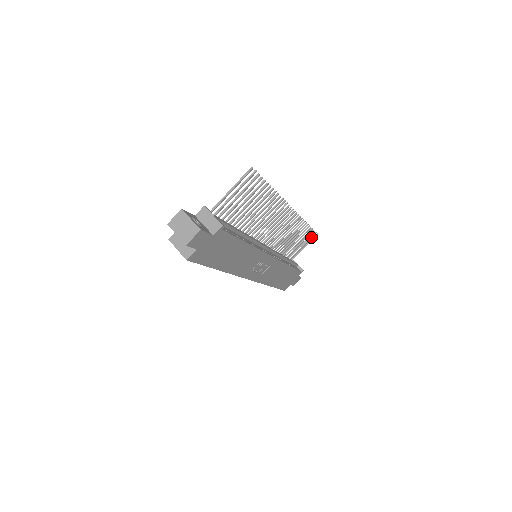
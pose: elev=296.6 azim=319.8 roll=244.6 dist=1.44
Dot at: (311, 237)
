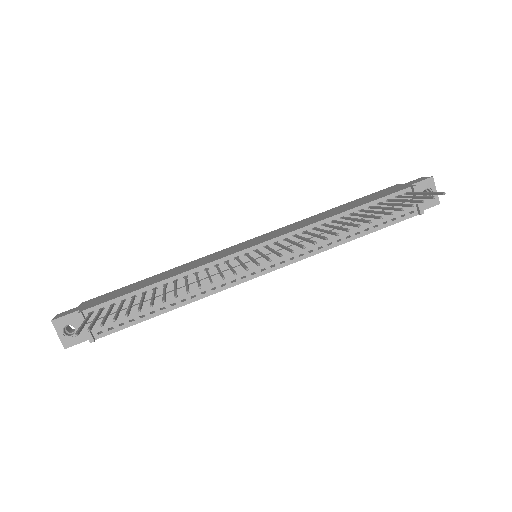
Dot at: (425, 197)
